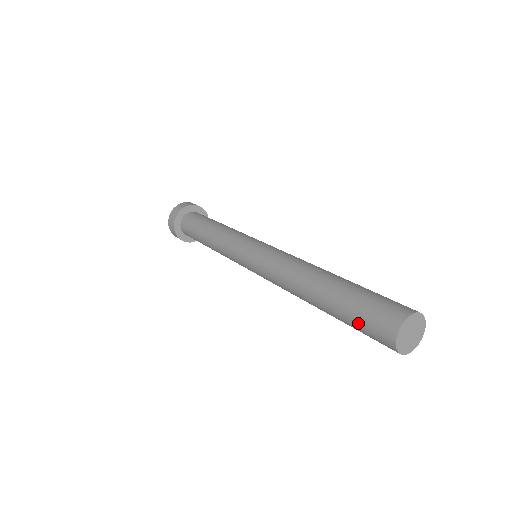
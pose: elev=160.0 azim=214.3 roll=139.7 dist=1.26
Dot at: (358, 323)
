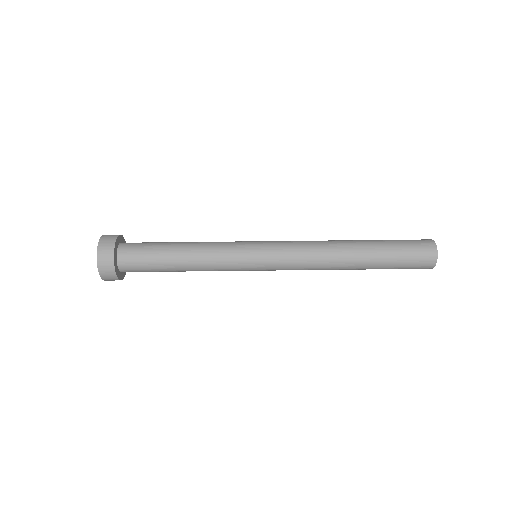
Dot at: occluded
